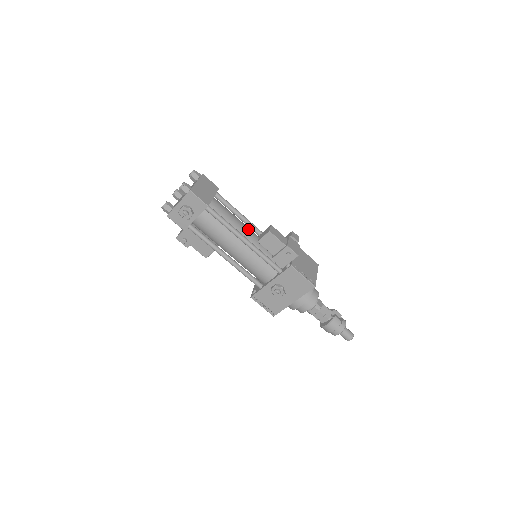
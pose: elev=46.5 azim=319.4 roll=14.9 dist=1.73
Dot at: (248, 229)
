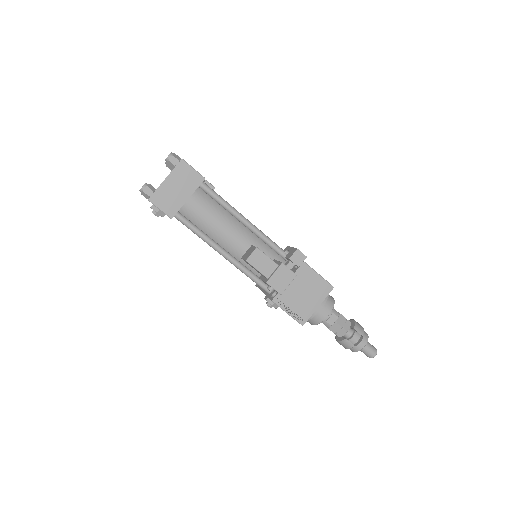
Dot at: (237, 236)
